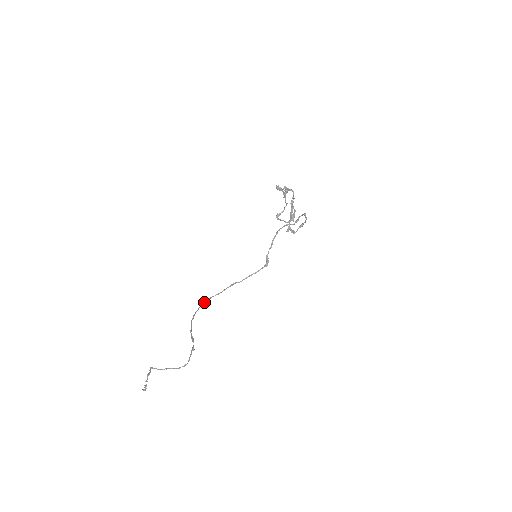
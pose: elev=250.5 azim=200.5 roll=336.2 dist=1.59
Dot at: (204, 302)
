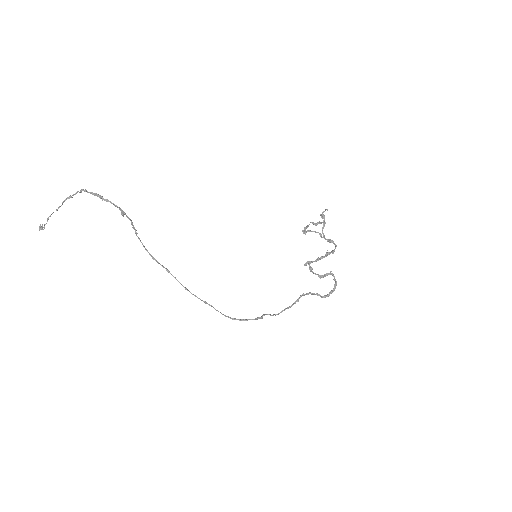
Dot at: (169, 272)
